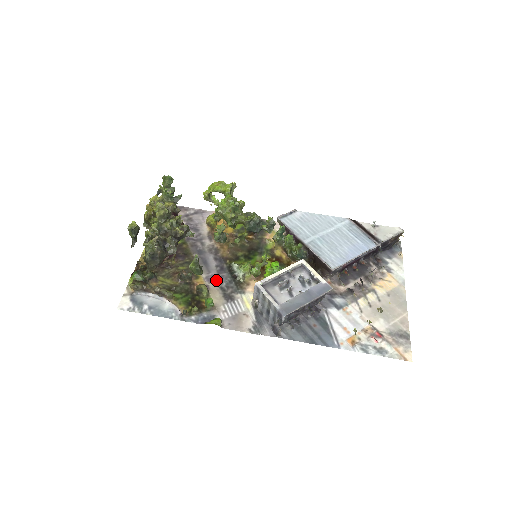
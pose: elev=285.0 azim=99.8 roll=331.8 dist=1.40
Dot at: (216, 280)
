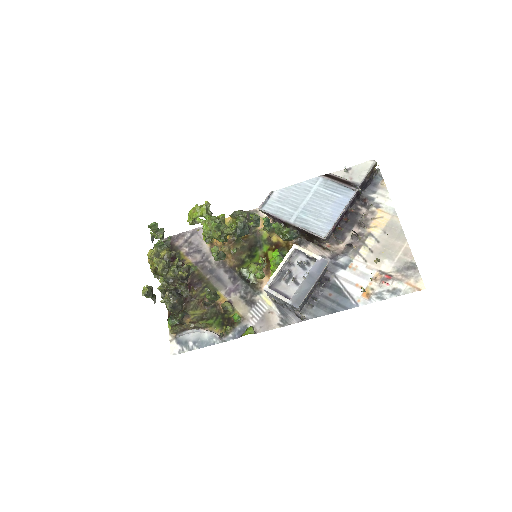
Dot at: (234, 292)
